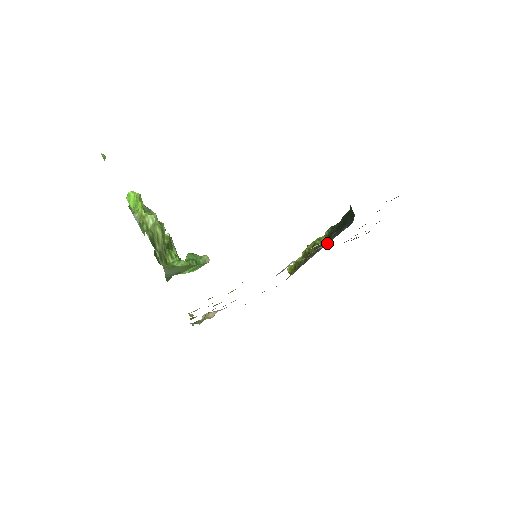
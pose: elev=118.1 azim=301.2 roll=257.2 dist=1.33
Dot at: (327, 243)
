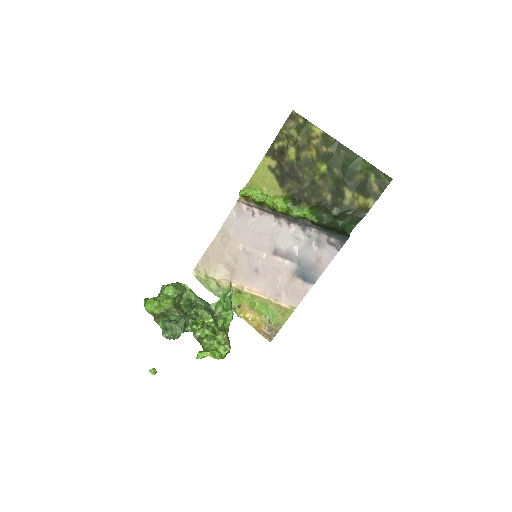
Dot at: (319, 239)
